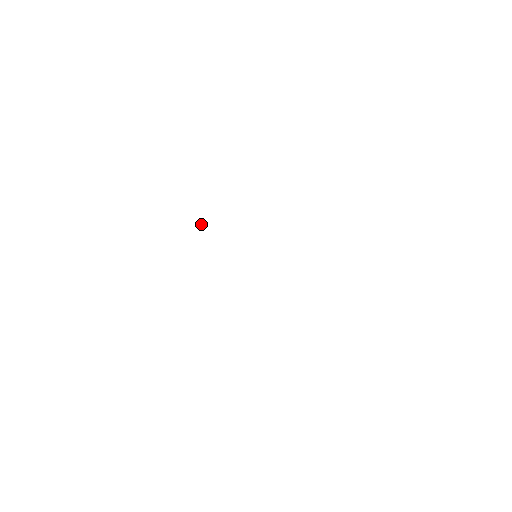
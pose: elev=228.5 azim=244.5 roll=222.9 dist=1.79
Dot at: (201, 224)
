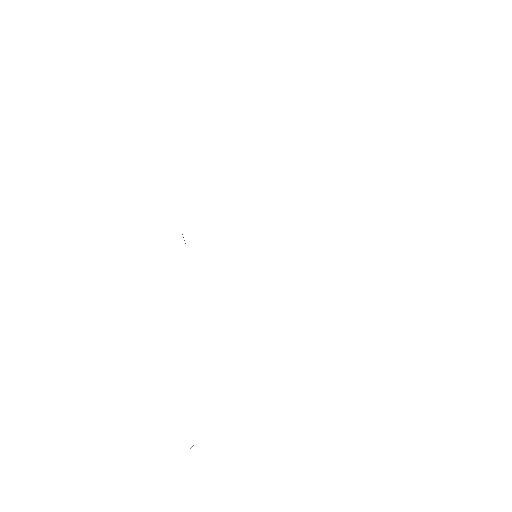
Dot at: occluded
